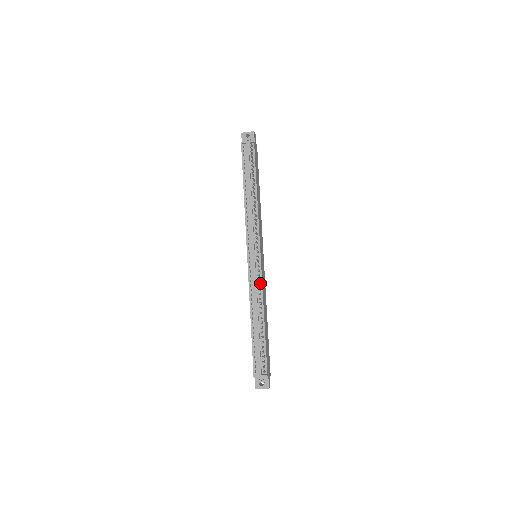
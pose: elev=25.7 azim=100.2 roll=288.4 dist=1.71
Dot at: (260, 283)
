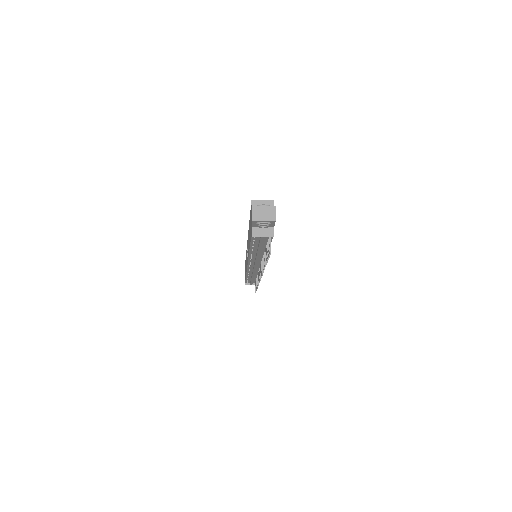
Dot at: occluded
